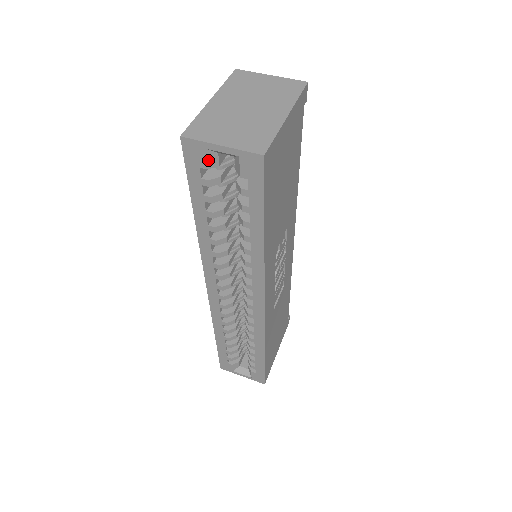
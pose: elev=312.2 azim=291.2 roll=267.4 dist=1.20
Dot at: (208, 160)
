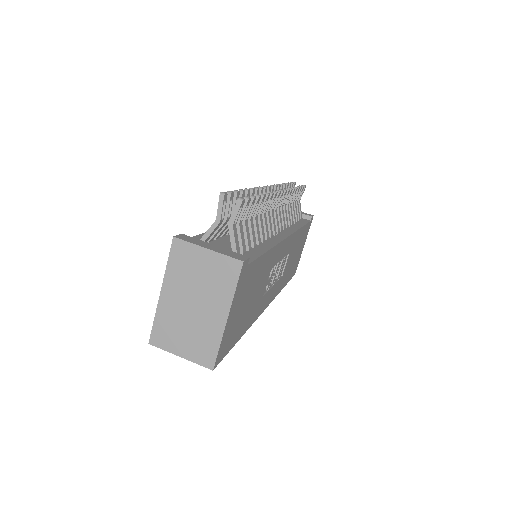
Dot at: occluded
